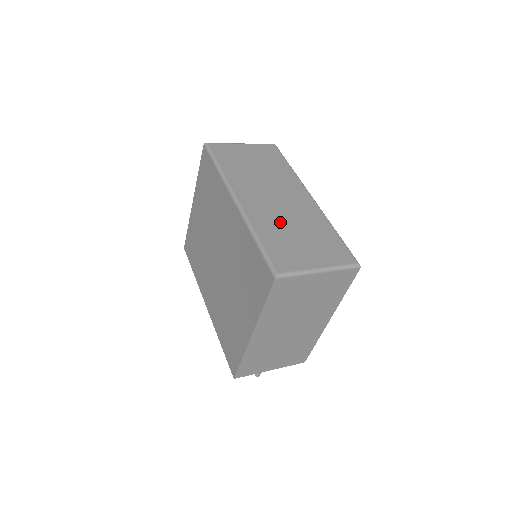
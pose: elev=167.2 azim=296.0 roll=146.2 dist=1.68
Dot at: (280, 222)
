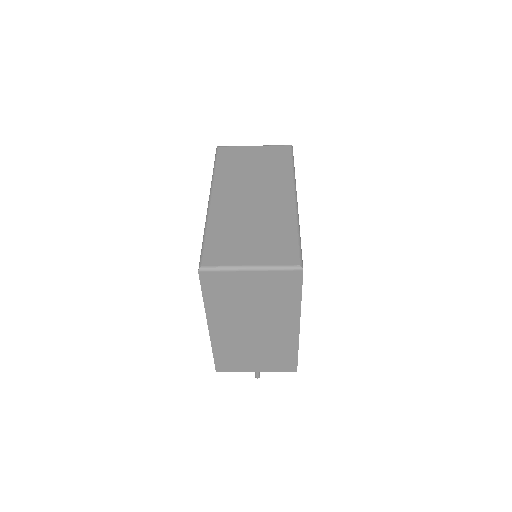
Dot at: (240, 219)
